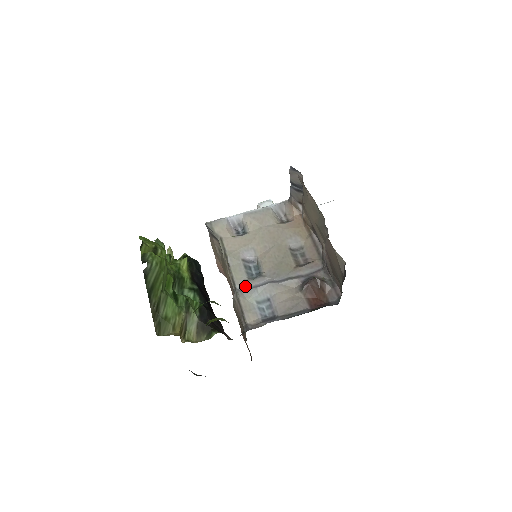
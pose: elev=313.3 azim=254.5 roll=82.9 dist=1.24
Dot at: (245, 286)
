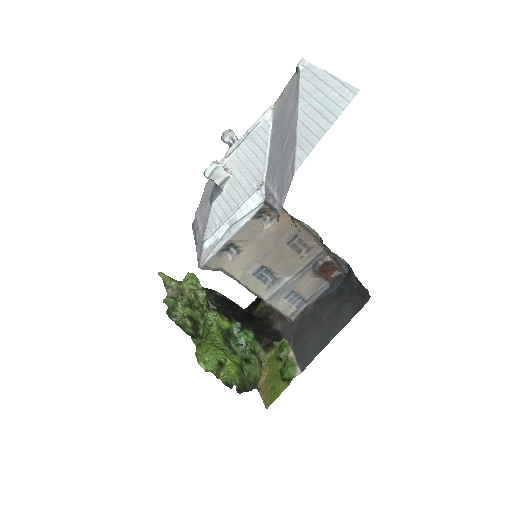
Dot at: (270, 294)
